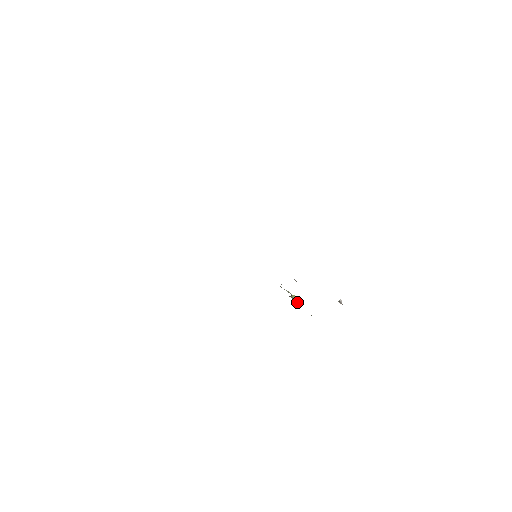
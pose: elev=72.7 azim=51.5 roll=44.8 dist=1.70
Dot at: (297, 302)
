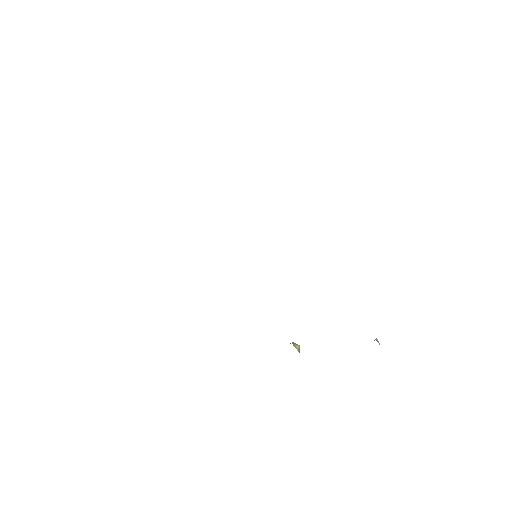
Dot at: occluded
